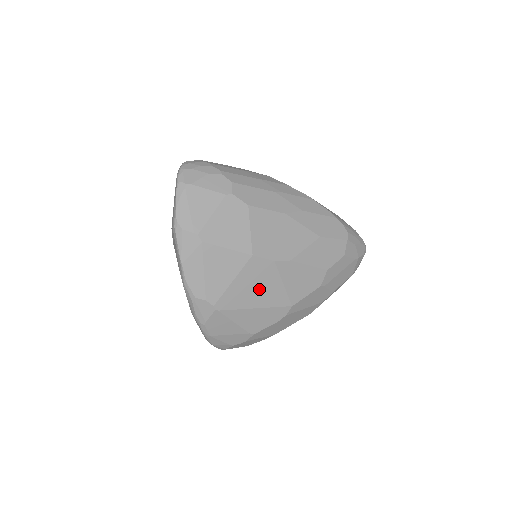
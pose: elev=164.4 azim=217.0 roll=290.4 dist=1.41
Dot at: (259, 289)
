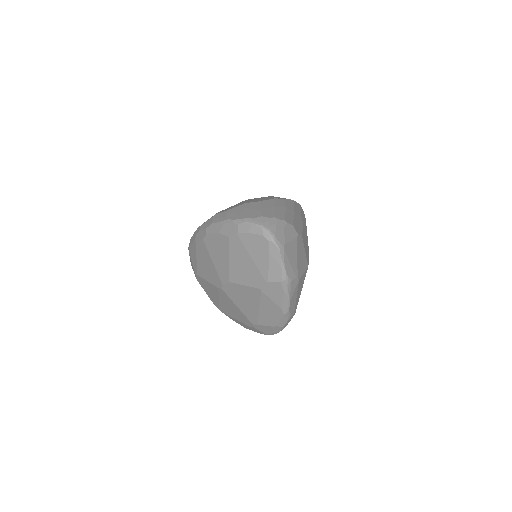
Dot at: occluded
